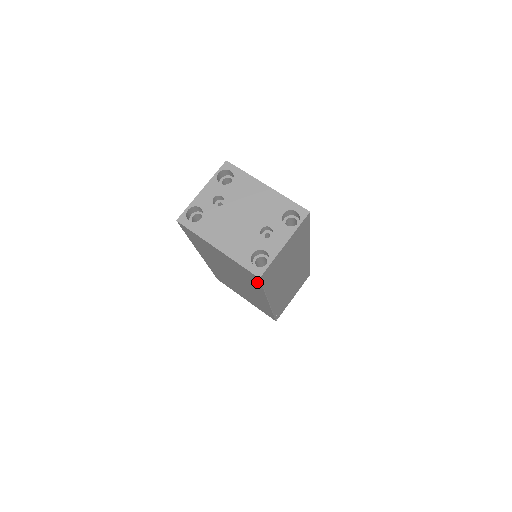
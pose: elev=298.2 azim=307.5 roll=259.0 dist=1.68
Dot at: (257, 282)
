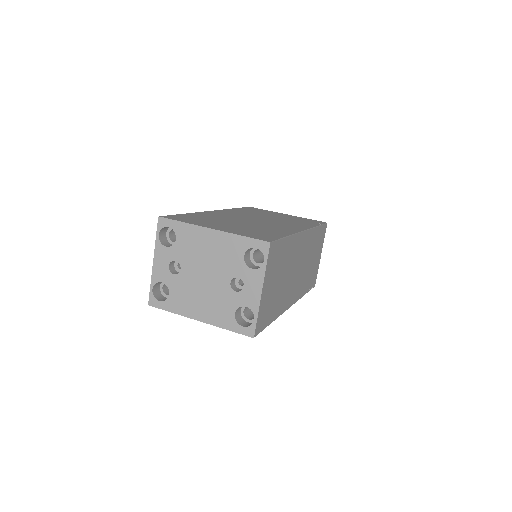
Dot at: occluded
